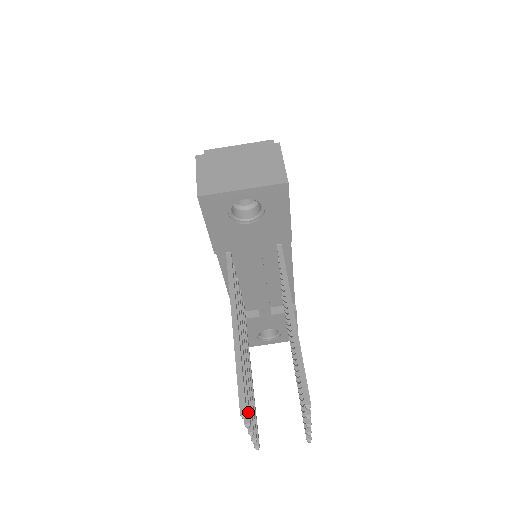
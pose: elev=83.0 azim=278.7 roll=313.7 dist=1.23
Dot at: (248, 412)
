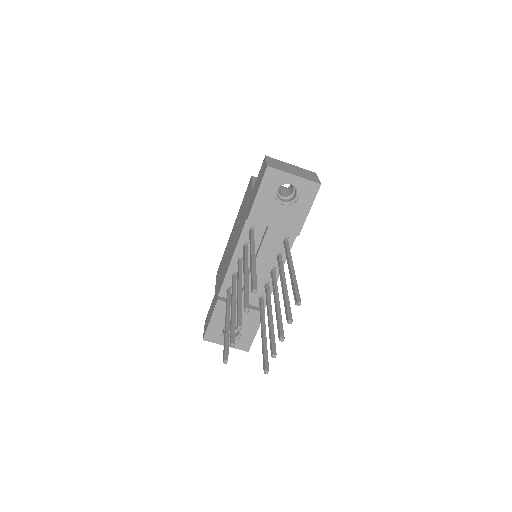
Dot at: (249, 304)
